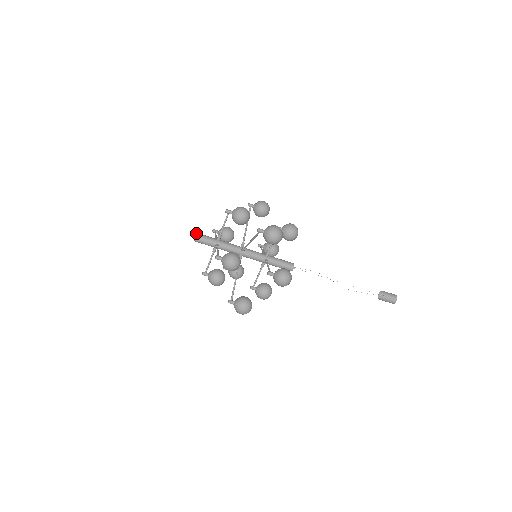
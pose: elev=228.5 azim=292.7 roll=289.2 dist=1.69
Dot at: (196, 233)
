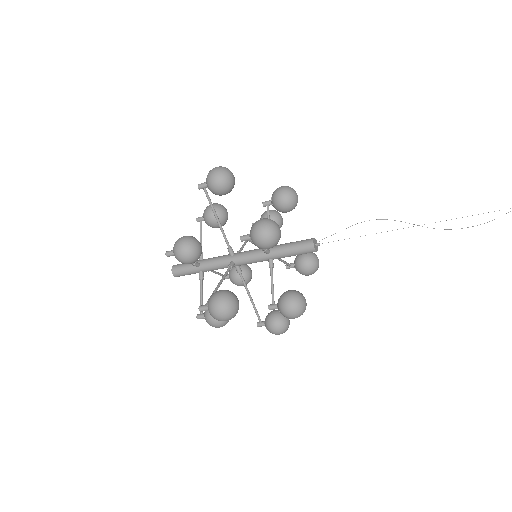
Dot at: occluded
